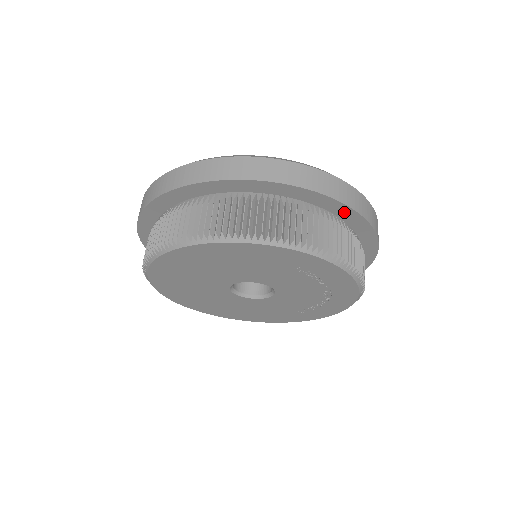
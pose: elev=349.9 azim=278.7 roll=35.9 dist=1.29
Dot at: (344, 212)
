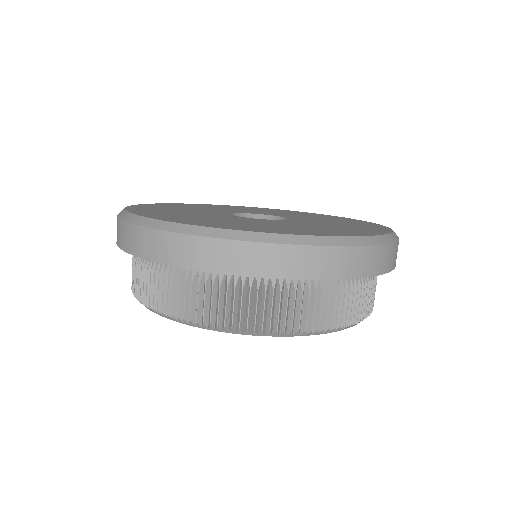
Dot at: occluded
